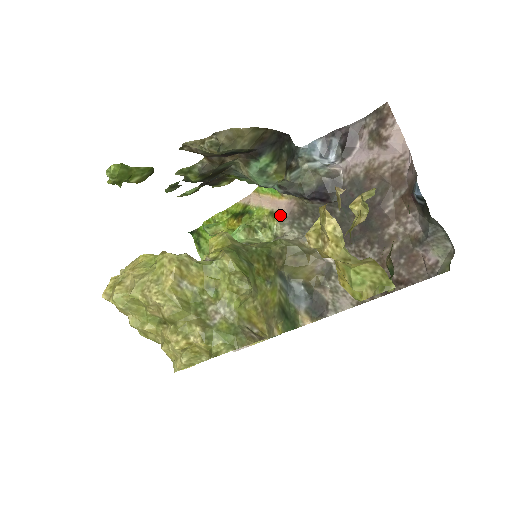
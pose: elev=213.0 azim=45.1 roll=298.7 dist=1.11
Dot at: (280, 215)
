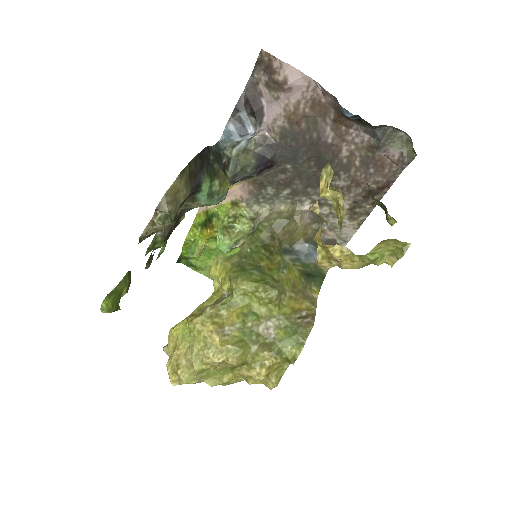
Dot at: (242, 201)
